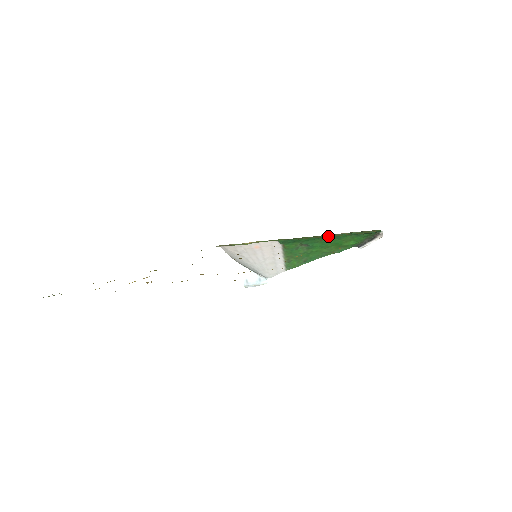
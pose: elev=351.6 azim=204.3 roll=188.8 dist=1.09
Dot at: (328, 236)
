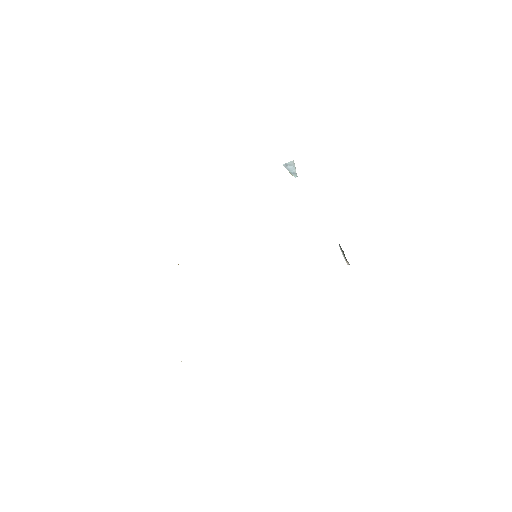
Dot at: occluded
